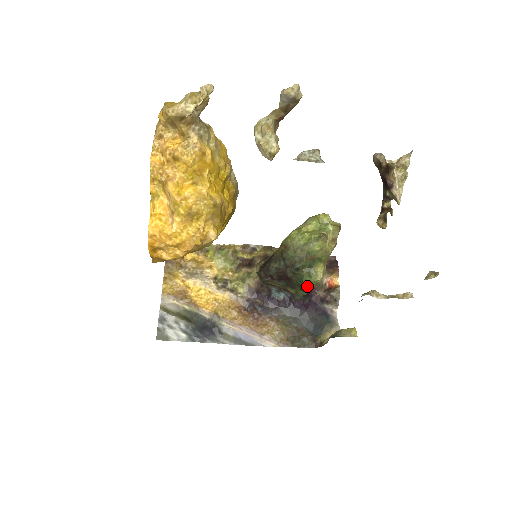
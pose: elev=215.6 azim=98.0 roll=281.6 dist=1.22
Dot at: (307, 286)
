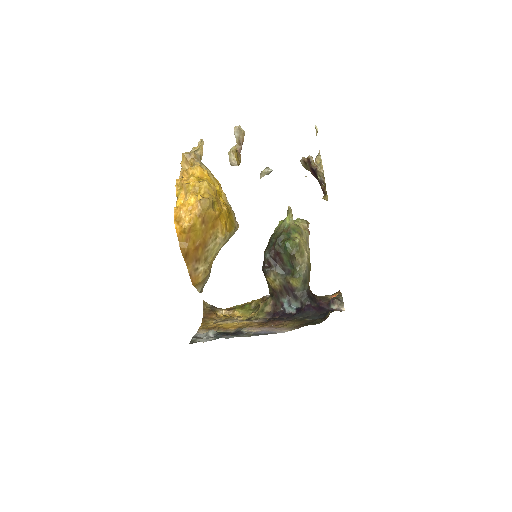
Dot at: (291, 250)
